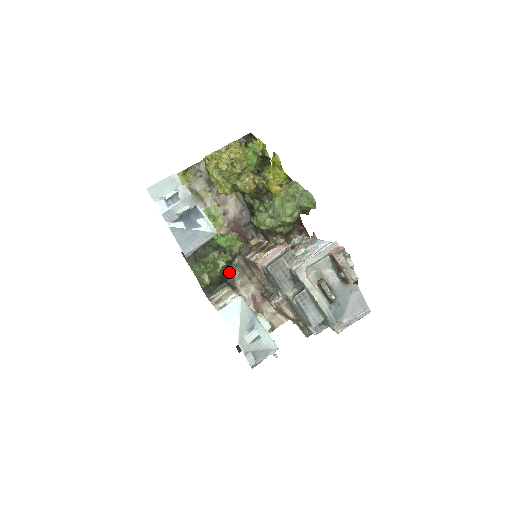
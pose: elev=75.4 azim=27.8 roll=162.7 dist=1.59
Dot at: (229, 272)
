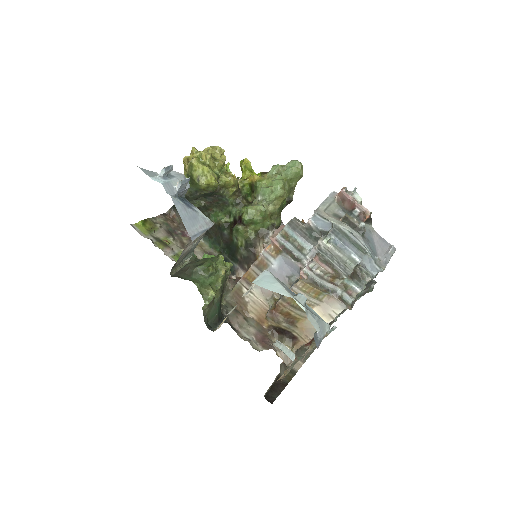
Dot at: (221, 313)
